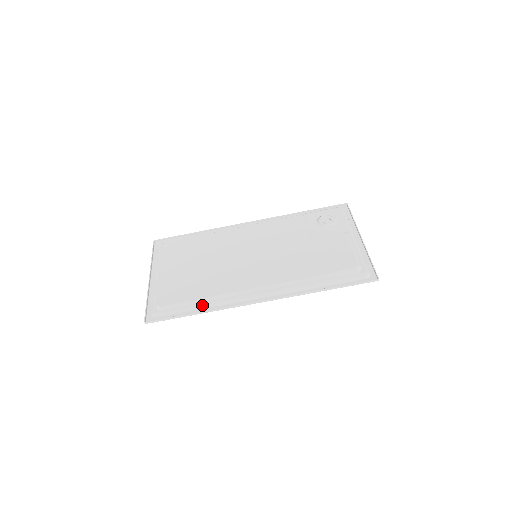
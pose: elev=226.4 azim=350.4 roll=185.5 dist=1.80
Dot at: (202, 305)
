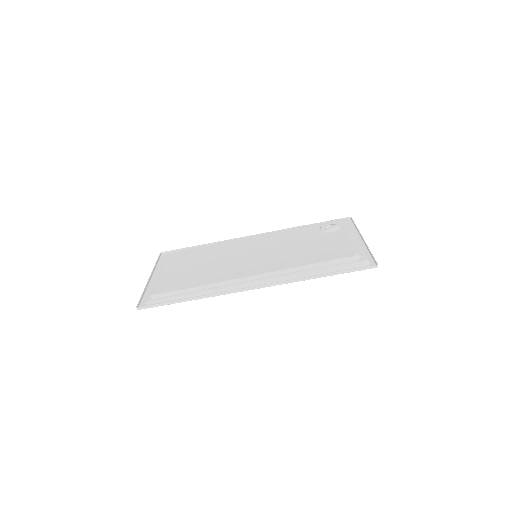
Dot at: (196, 293)
